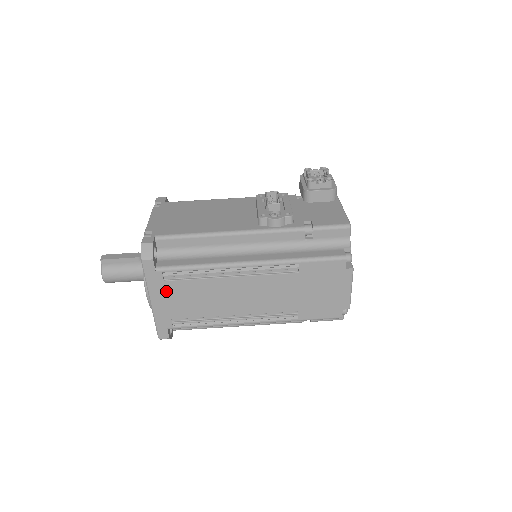
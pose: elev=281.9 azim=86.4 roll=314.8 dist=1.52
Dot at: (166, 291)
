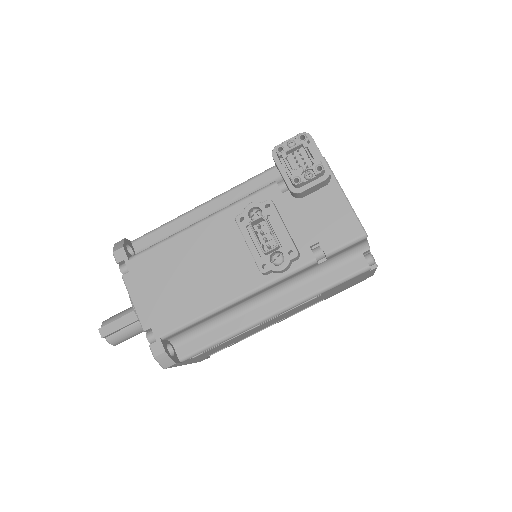
Dot at: (196, 358)
